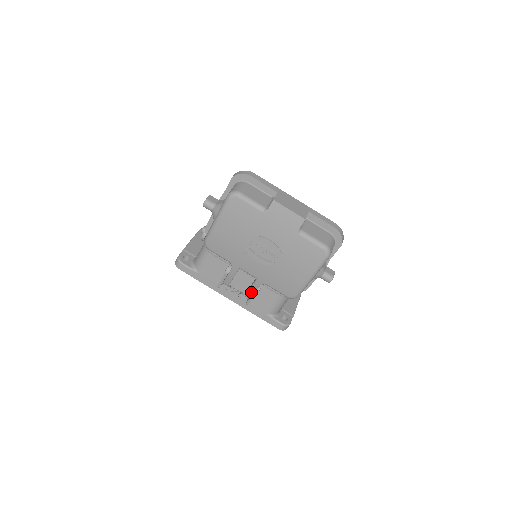
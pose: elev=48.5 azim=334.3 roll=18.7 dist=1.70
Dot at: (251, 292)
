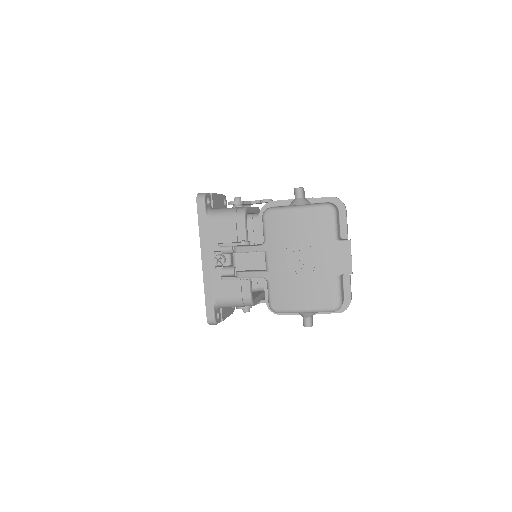
Dot at: (248, 274)
